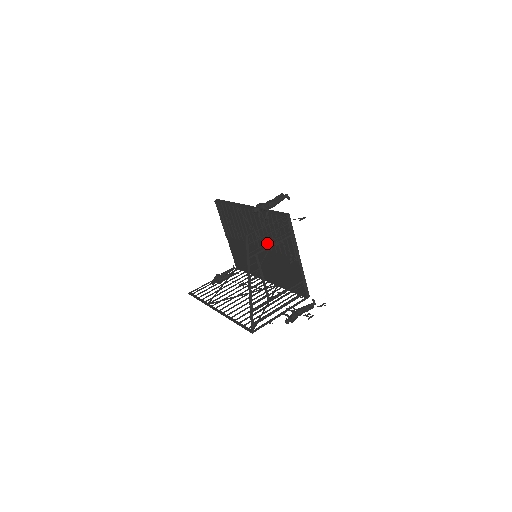
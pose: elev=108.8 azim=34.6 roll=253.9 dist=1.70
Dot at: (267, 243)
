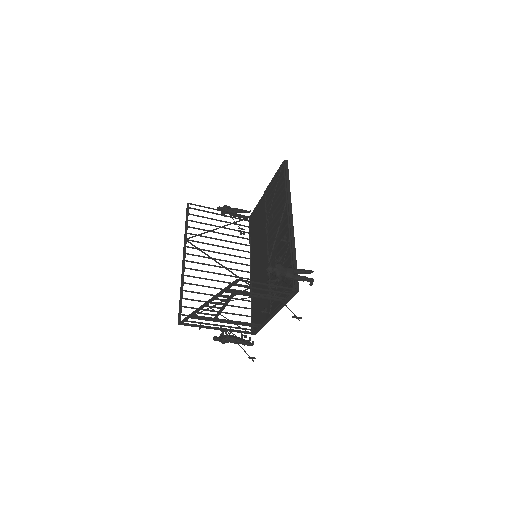
Dot at: (254, 293)
